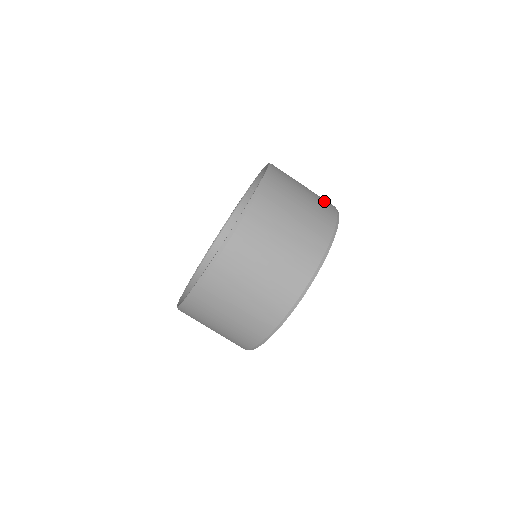
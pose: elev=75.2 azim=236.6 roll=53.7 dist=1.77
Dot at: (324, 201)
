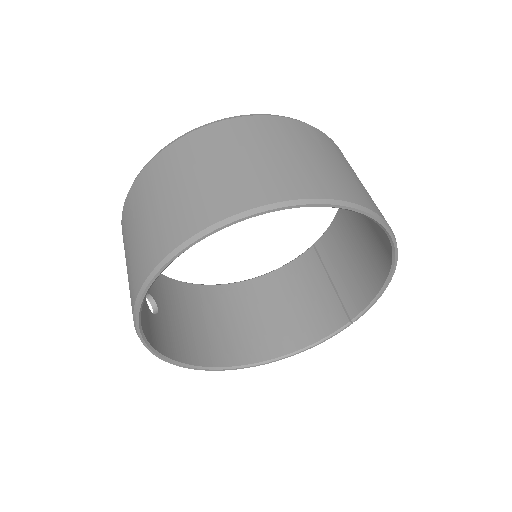
Dot at: occluded
